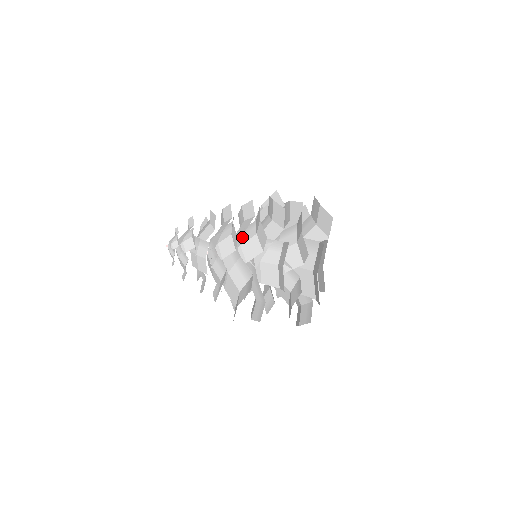
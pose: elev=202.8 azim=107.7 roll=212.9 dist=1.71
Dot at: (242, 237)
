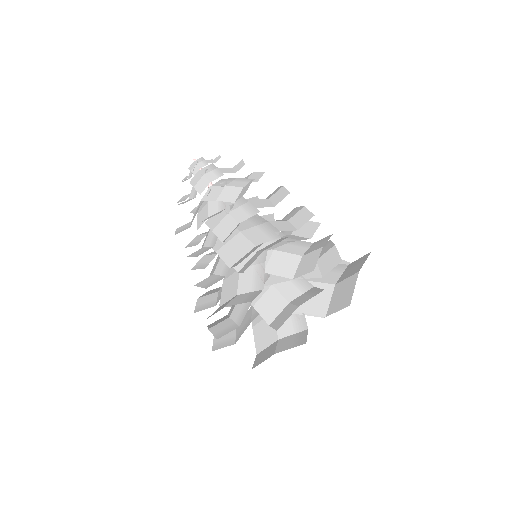
Dot at: occluded
